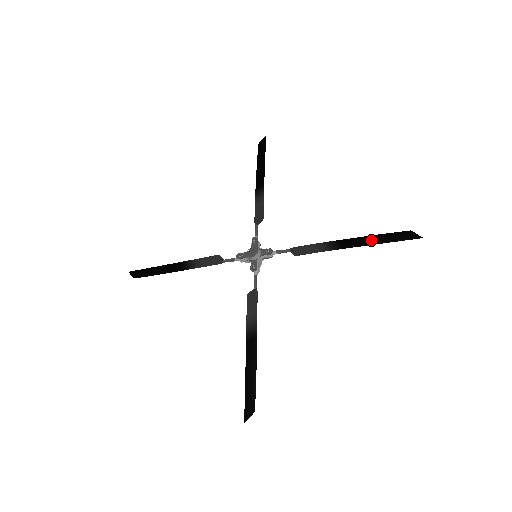
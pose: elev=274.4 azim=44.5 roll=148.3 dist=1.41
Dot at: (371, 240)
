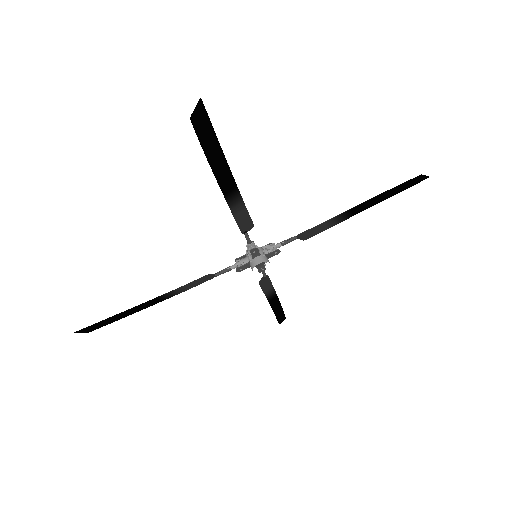
Dot at: (383, 198)
